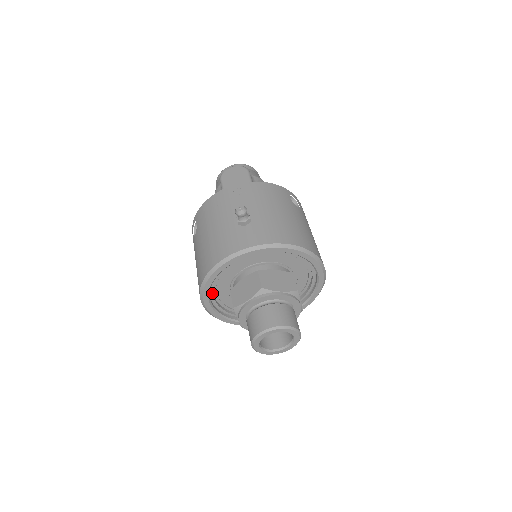
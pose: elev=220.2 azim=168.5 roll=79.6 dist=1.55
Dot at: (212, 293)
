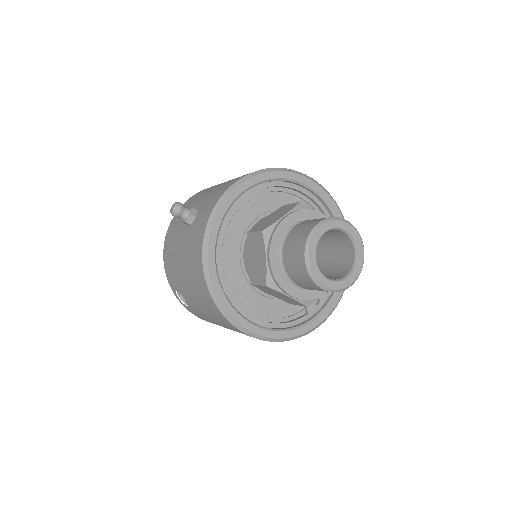
Dot at: (243, 311)
